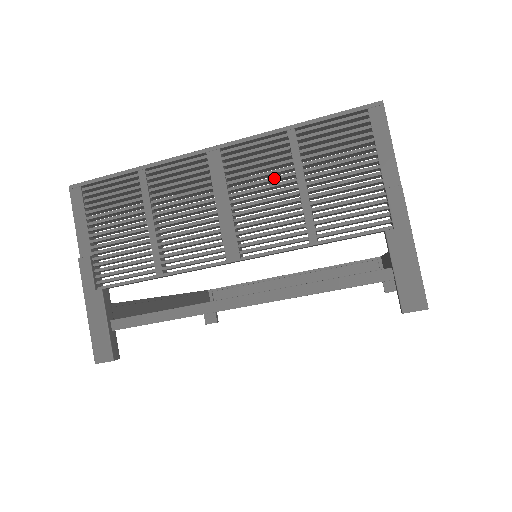
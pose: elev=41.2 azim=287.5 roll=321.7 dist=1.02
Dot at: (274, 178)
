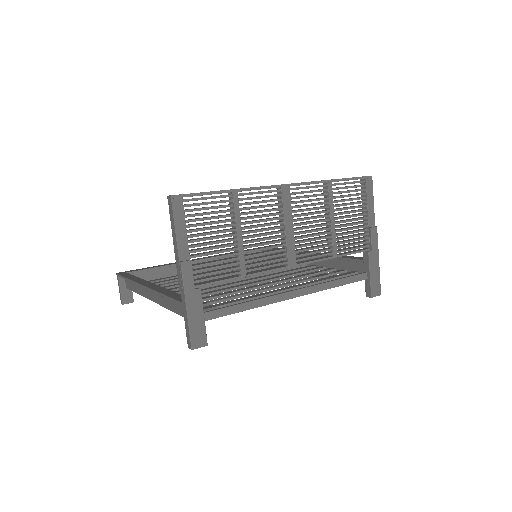
Dot at: (319, 213)
